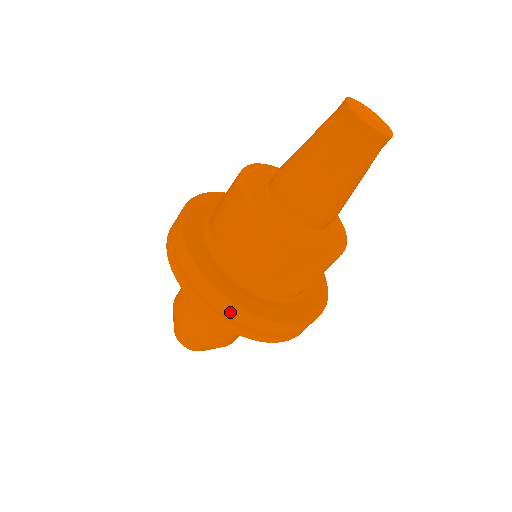
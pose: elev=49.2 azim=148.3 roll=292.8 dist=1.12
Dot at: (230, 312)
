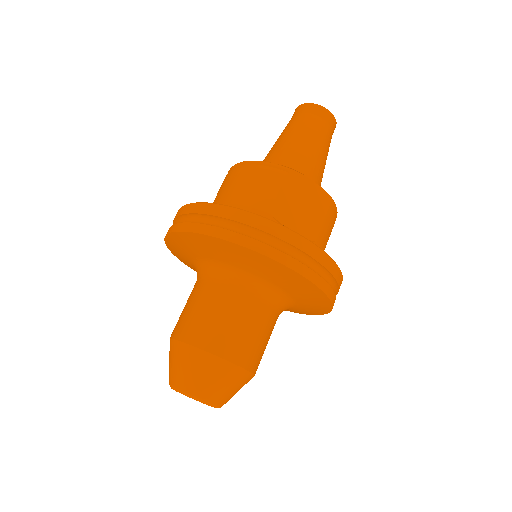
Dot at: (238, 221)
